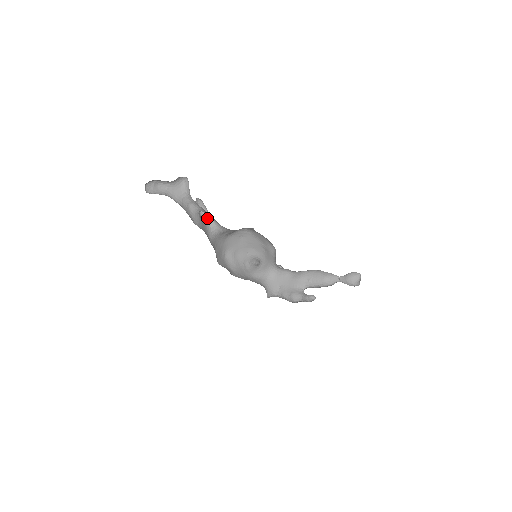
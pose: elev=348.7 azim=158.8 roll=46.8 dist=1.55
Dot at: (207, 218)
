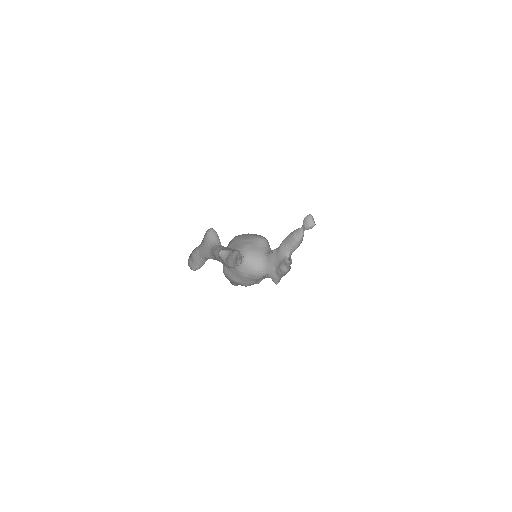
Dot at: occluded
